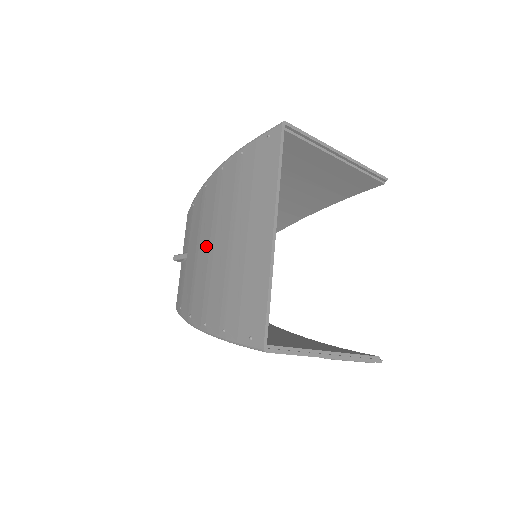
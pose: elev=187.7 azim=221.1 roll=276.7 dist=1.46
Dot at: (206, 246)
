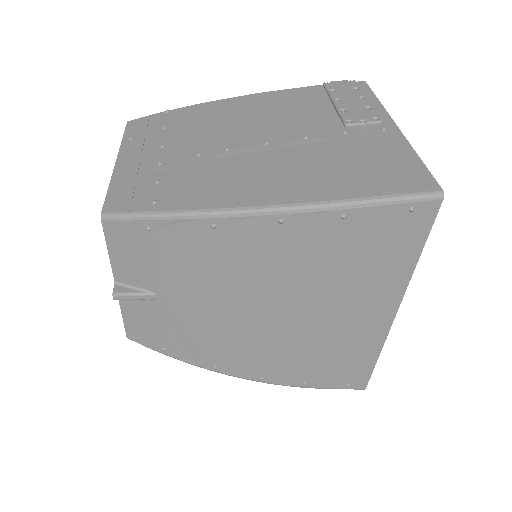
Dot at: (244, 312)
